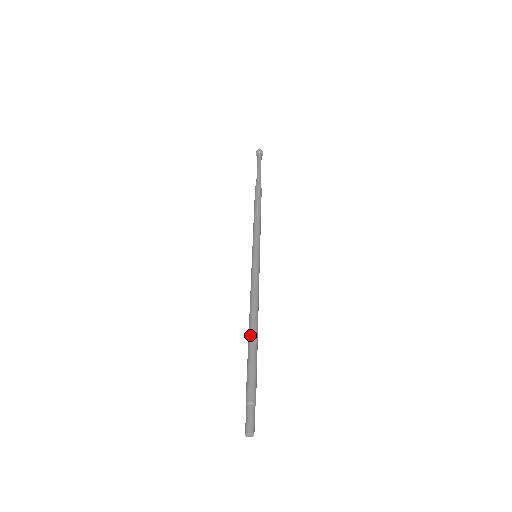
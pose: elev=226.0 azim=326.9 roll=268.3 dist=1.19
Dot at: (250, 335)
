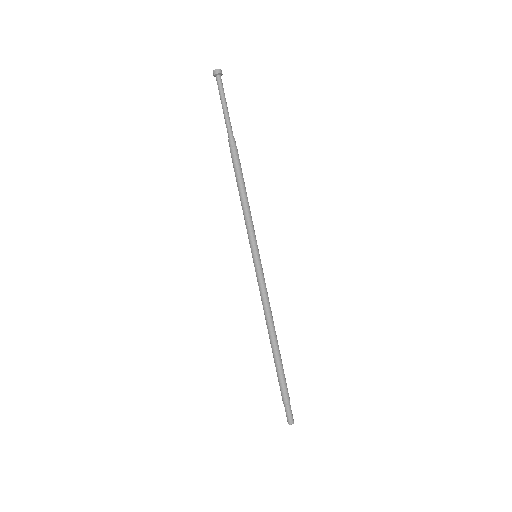
Dot at: (276, 348)
